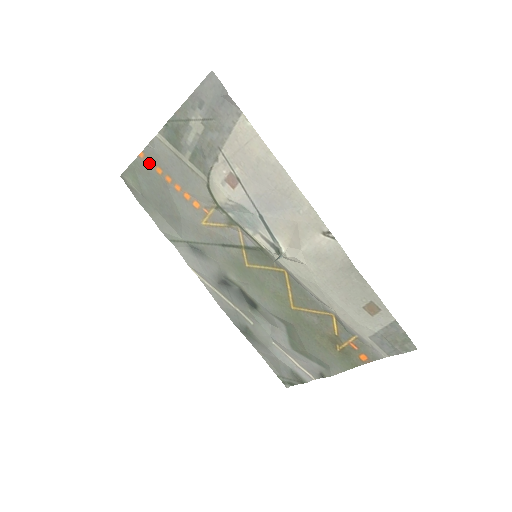
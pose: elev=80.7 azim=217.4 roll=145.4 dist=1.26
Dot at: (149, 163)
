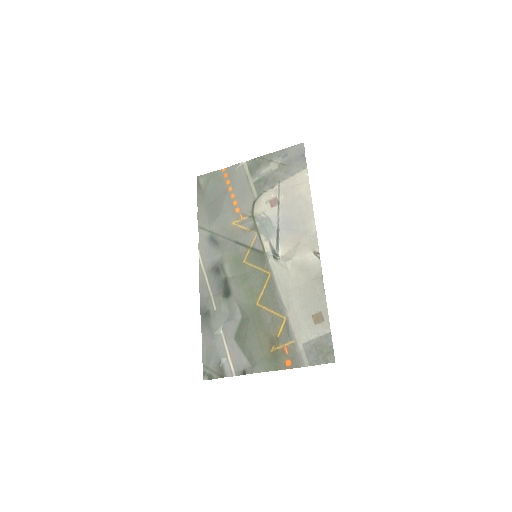
Dot at: (225, 176)
